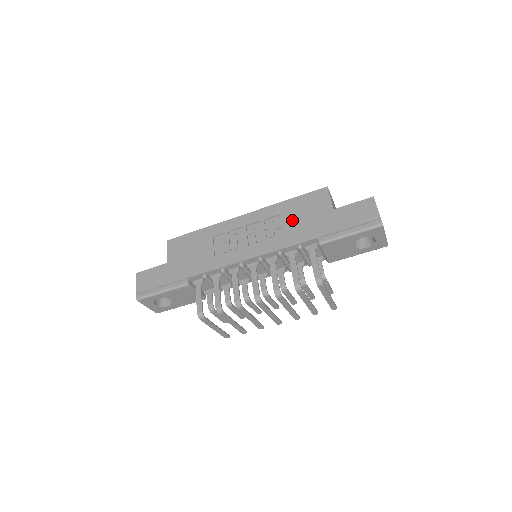
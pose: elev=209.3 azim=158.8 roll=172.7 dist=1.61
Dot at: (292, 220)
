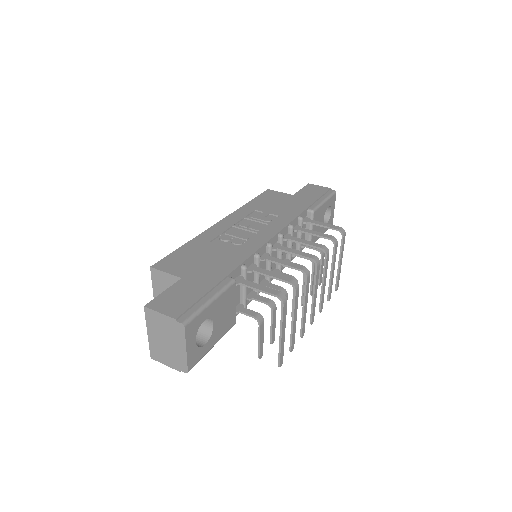
Dot at: (271, 208)
